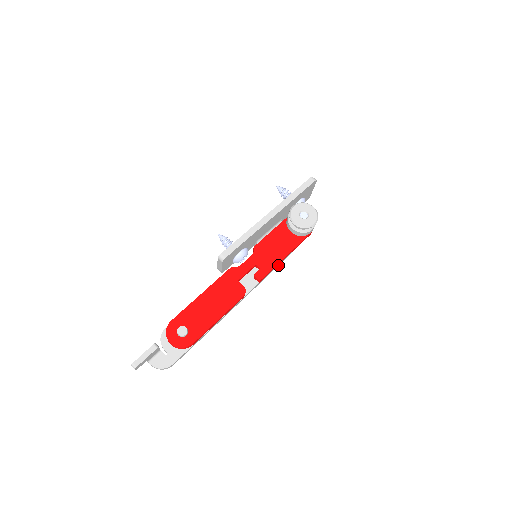
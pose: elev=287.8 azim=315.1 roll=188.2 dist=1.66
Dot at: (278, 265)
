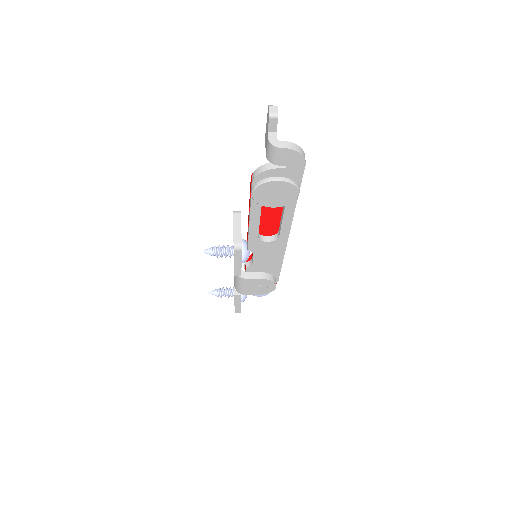
Dot at: (280, 269)
